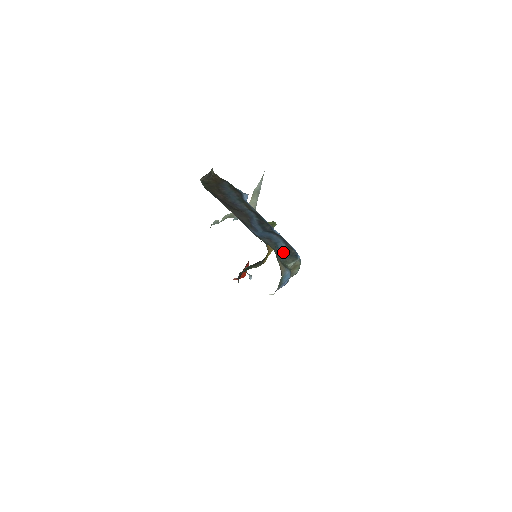
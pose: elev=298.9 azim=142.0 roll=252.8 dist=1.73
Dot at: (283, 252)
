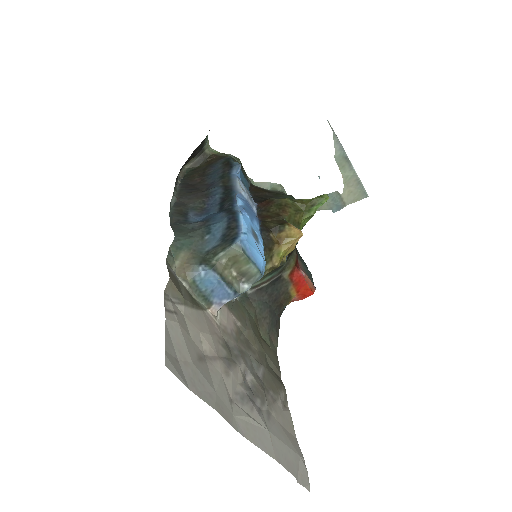
Dot at: (216, 238)
